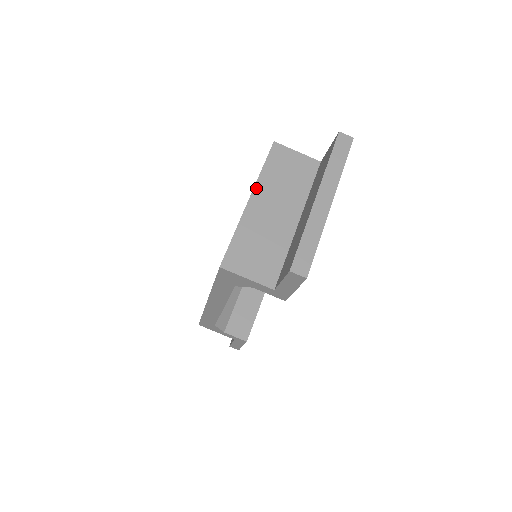
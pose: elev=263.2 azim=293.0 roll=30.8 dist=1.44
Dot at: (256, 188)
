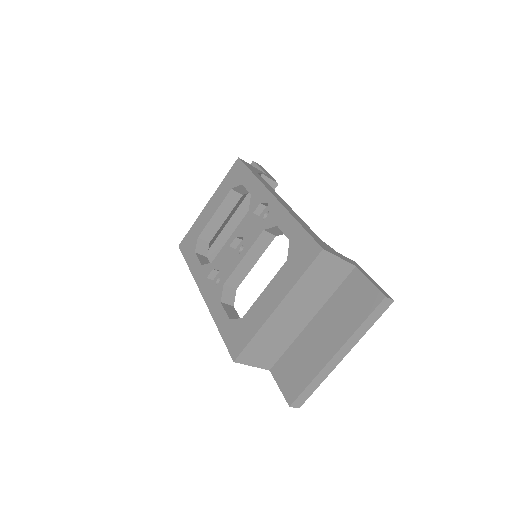
Dot at: (287, 297)
